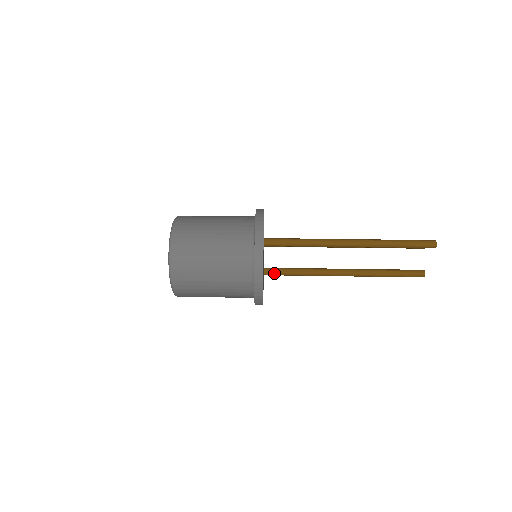
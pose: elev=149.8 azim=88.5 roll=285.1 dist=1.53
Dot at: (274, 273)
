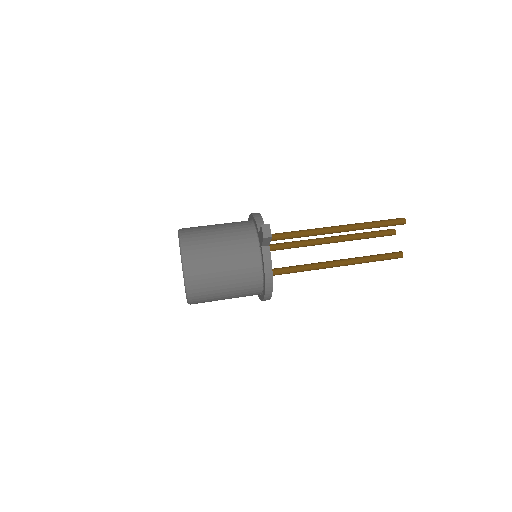
Dot at: (274, 272)
